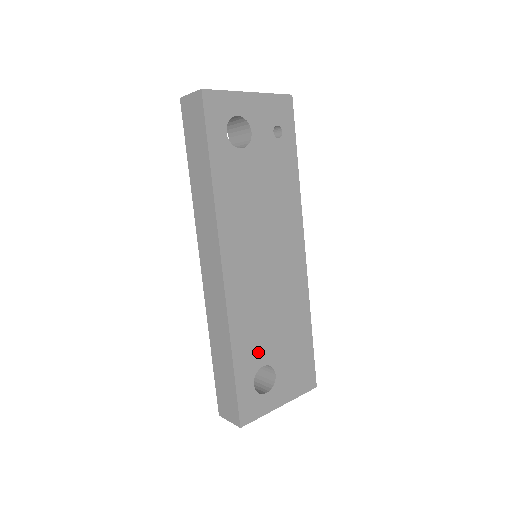
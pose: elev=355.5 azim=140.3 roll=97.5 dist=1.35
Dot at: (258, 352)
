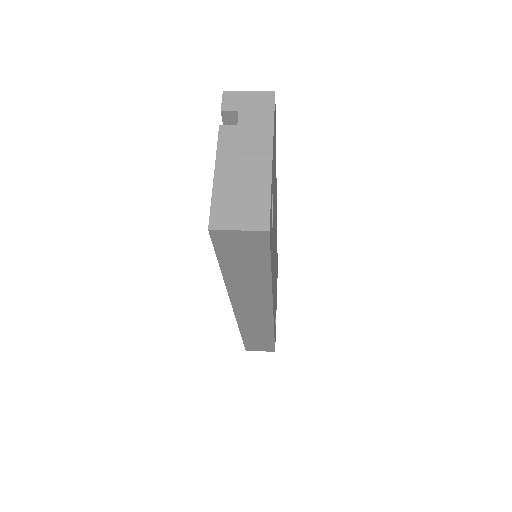
Dot at: (275, 310)
